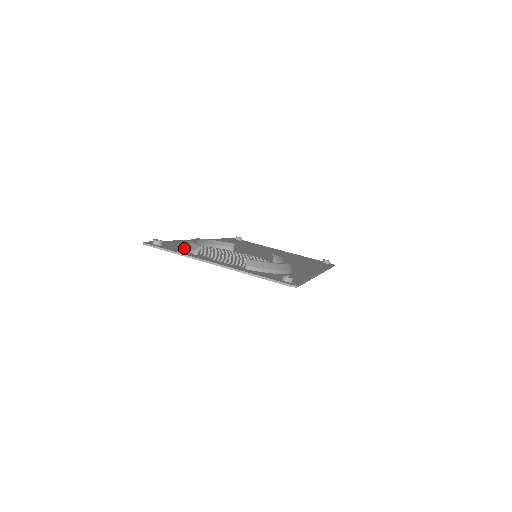
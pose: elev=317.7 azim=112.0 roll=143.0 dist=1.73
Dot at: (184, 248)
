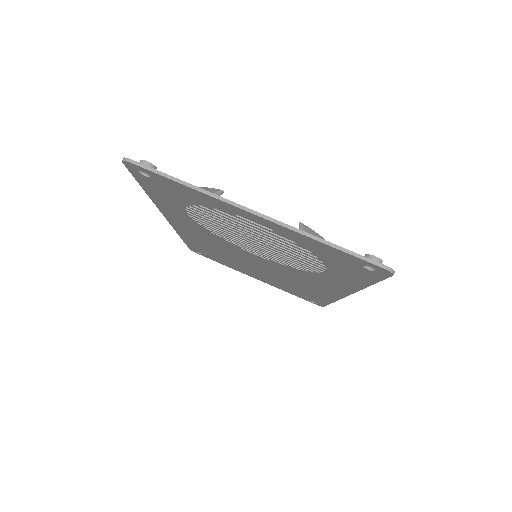
Dot at: occluded
